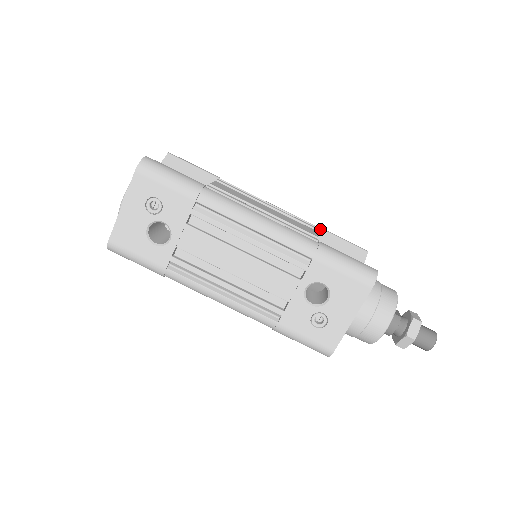
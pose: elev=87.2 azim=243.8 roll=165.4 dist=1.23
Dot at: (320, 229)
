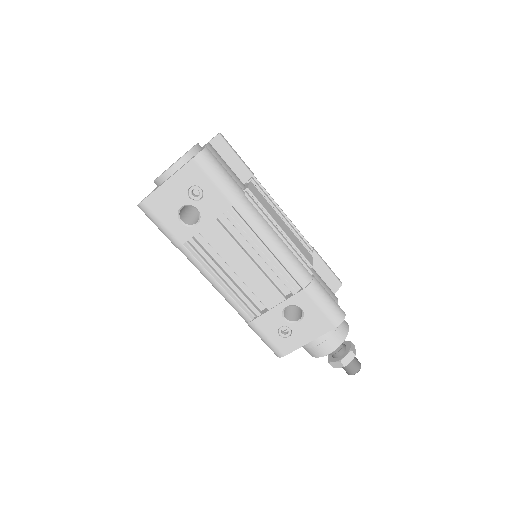
Dot at: (315, 252)
